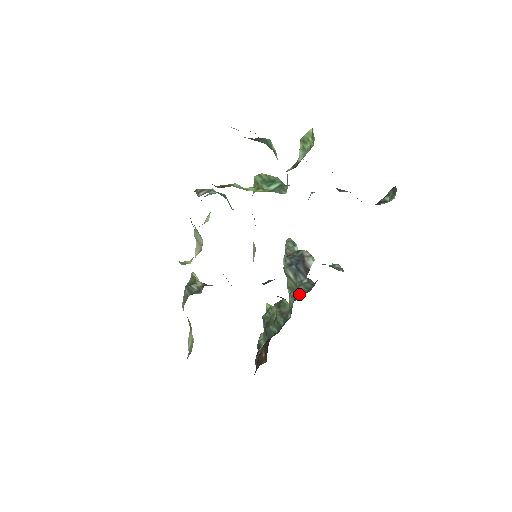
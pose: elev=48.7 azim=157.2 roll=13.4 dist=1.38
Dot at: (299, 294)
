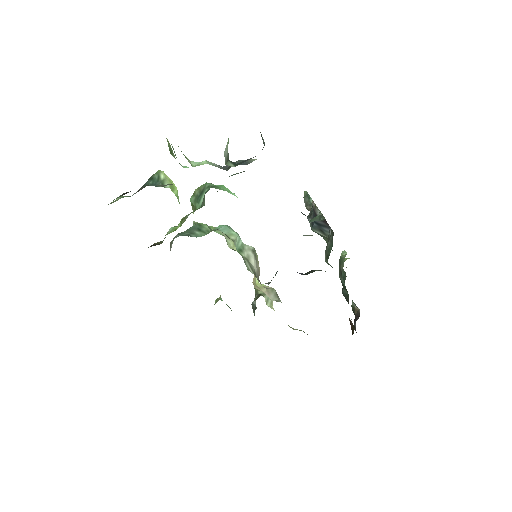
Dot at: (329, 253)
